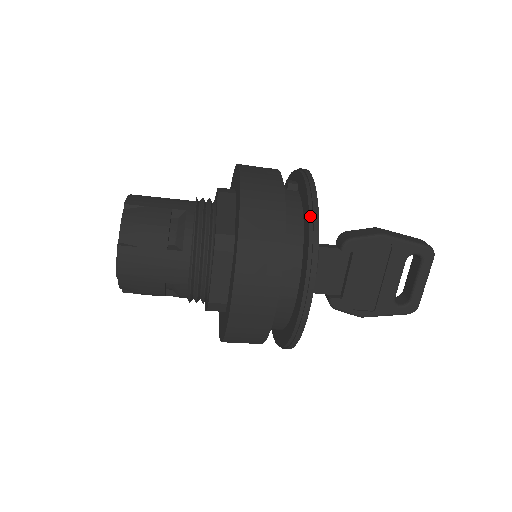
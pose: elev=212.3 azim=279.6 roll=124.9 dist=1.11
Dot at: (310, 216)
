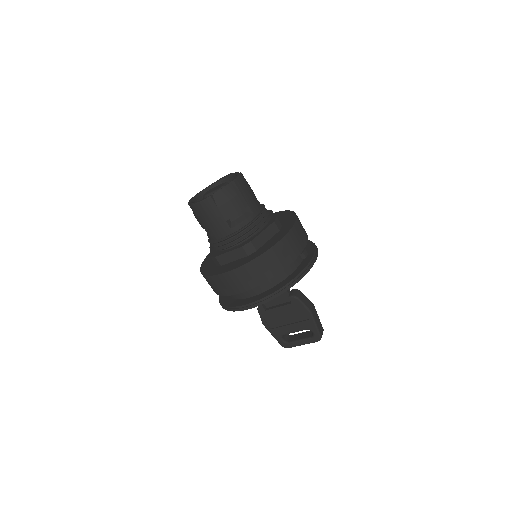
Dot at: (290, 282)
